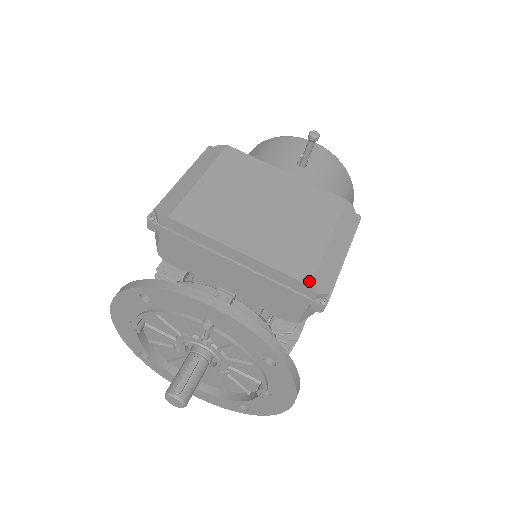
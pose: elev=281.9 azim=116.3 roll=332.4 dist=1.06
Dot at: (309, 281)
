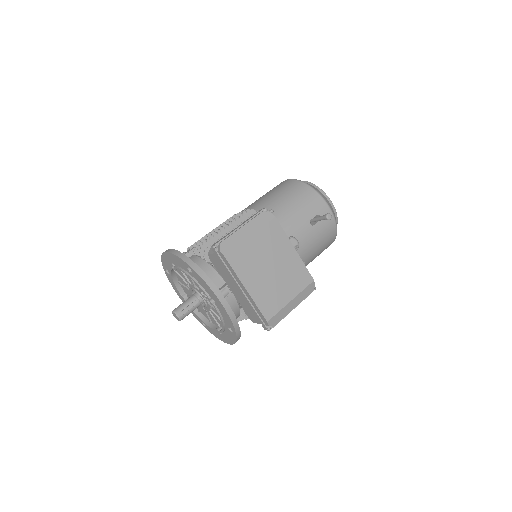
Dot at: (269, 319)
